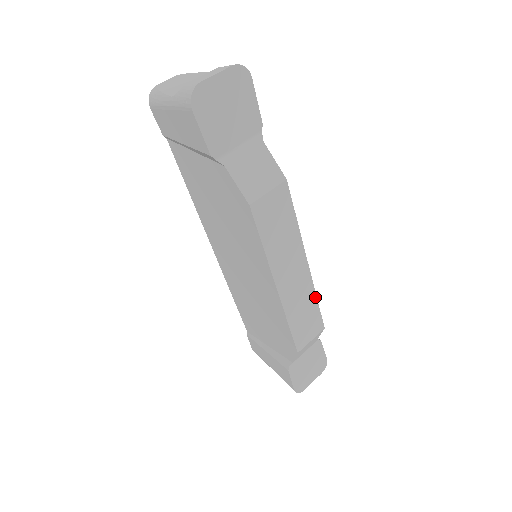
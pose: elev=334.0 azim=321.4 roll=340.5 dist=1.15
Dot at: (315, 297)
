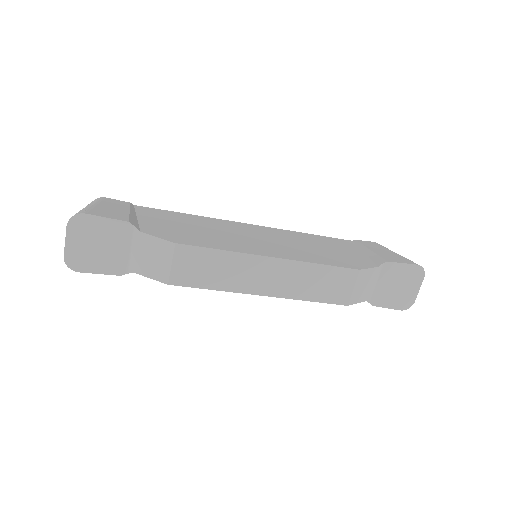
Dot at: (315, 265)
